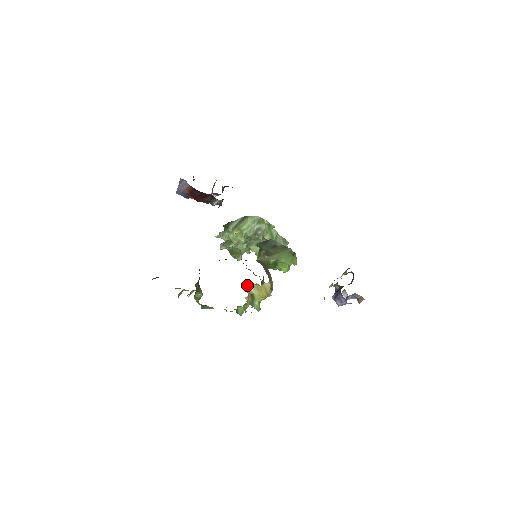
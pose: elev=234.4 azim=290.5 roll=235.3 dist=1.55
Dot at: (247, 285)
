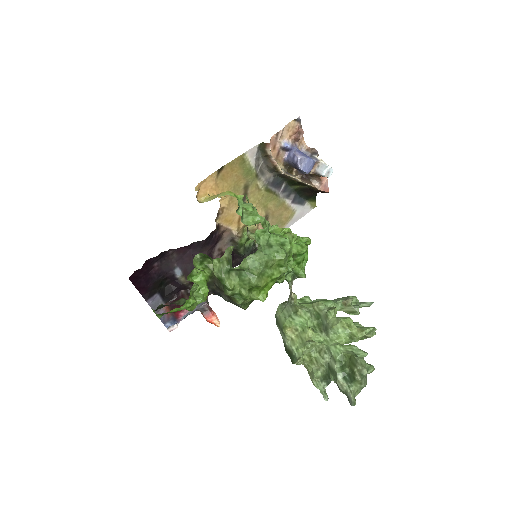
Dot at: occluded
